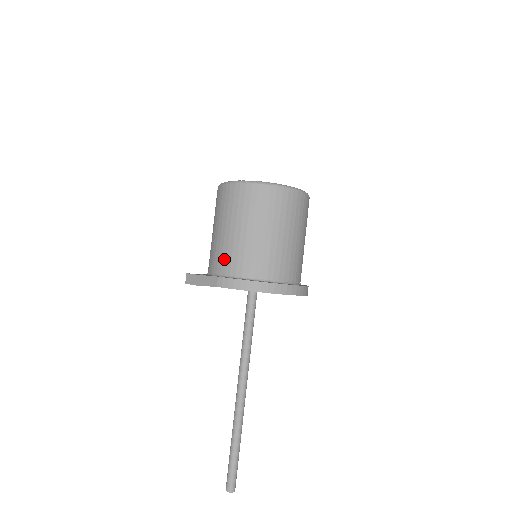
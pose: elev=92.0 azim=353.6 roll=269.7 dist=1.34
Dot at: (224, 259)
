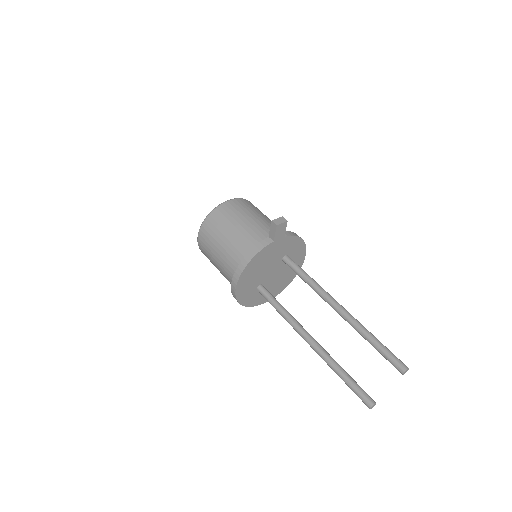
Dot at: (267, 230)
